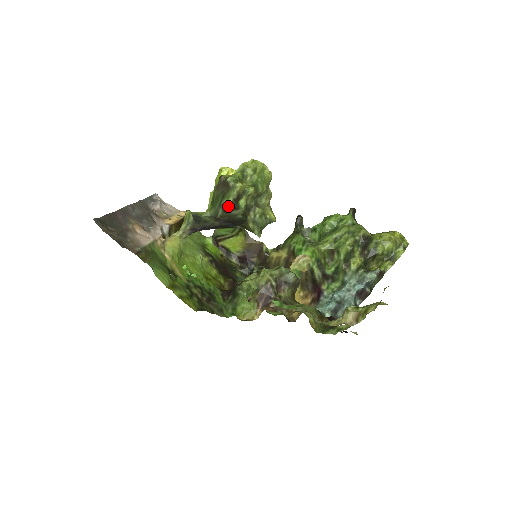
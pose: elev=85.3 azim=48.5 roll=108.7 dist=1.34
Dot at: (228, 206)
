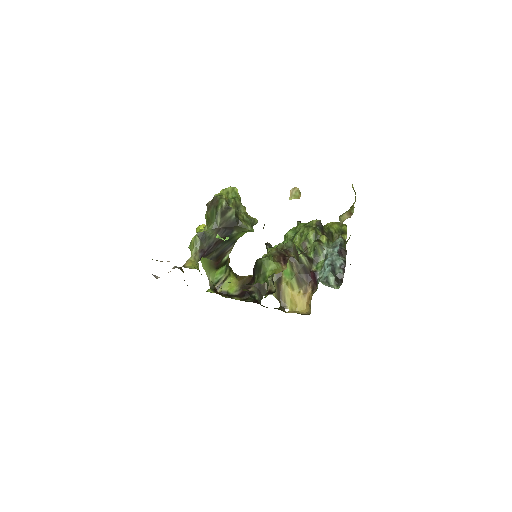
Dot at: (223, 209)
